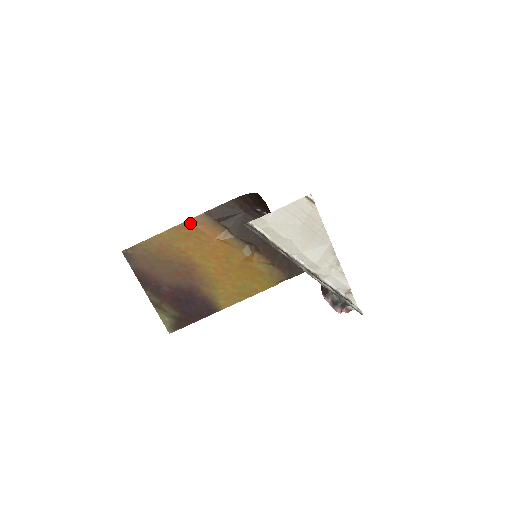
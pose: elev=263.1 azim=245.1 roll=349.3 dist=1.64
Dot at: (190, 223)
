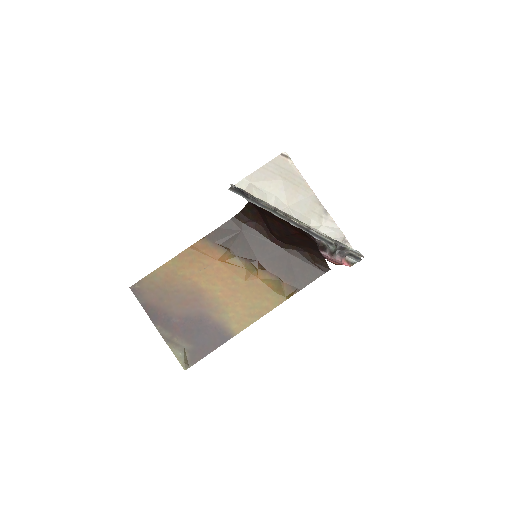
Dot at: (192, 249)
